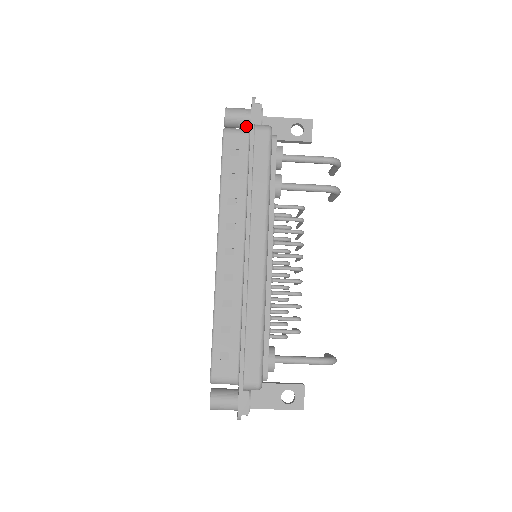
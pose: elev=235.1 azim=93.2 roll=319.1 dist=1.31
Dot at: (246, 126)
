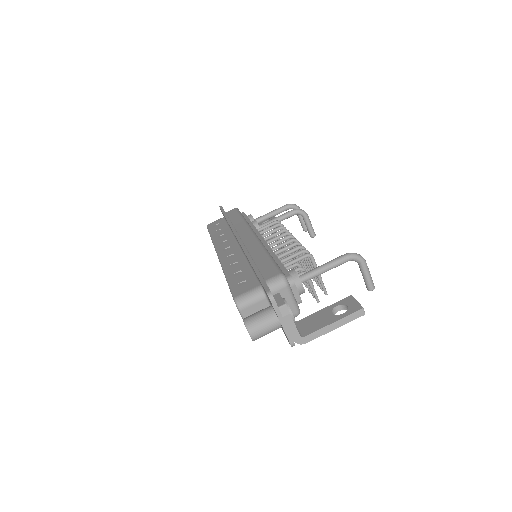
Dot at: occluded
